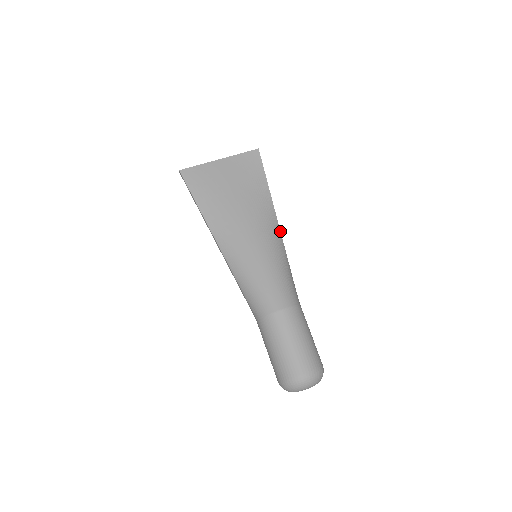
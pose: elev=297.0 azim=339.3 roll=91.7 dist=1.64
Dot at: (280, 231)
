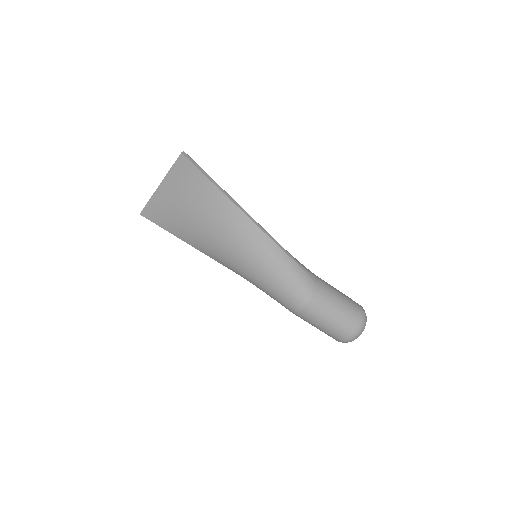
Dot at: (261, 230)
